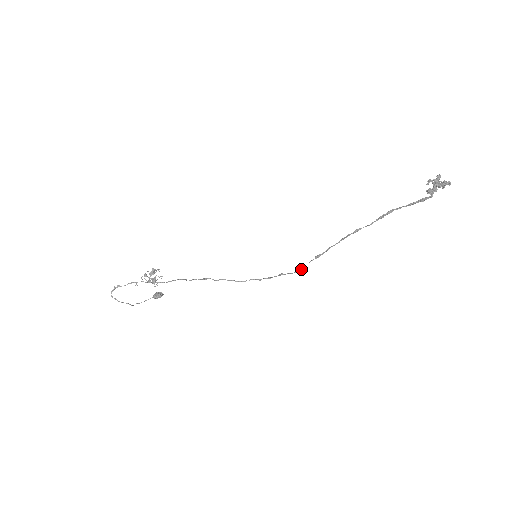
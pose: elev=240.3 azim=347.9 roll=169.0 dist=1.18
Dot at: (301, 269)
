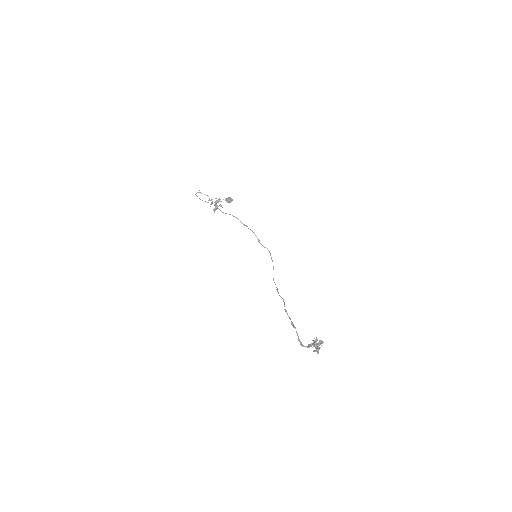
Dot at: (274, 282)
